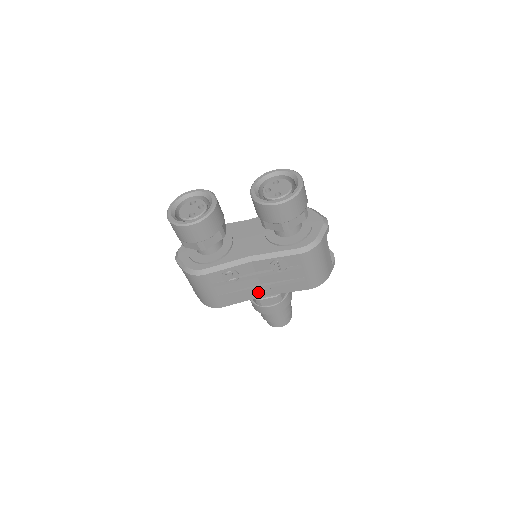
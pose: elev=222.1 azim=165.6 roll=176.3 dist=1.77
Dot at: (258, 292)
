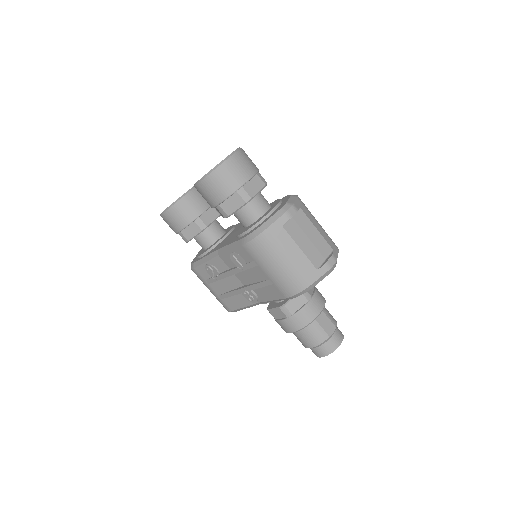
Dot at: (246, 296)
